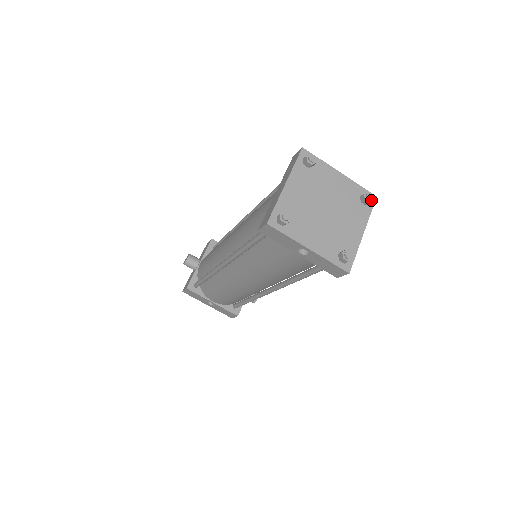
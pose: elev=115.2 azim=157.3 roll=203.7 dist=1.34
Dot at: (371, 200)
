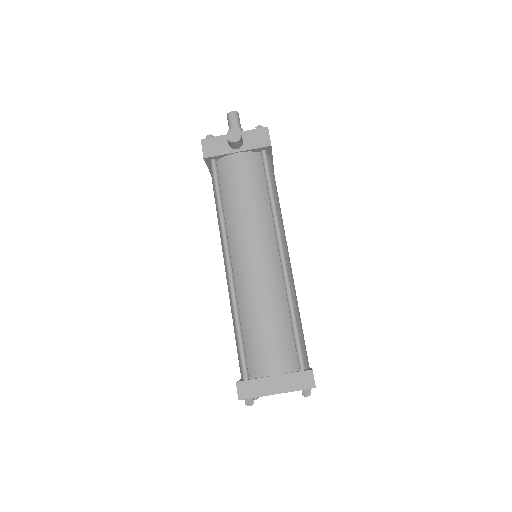
Dot at: occluded
